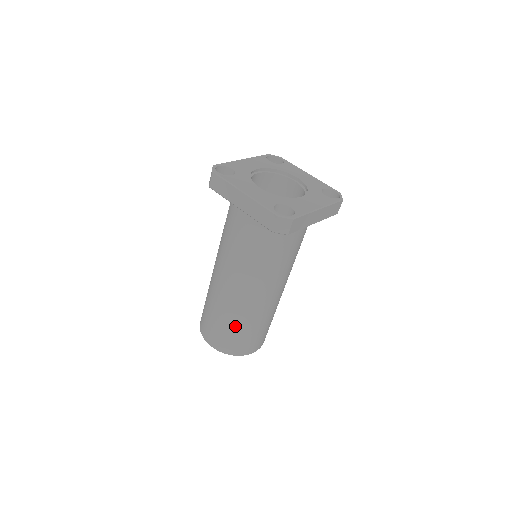
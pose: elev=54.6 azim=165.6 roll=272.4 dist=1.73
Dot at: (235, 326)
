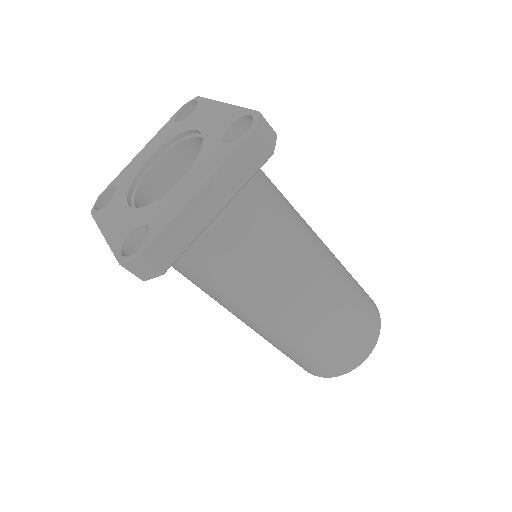
Dot at: (294, 353)
